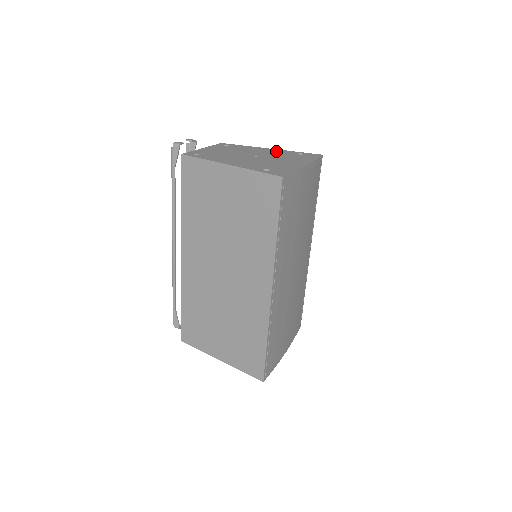
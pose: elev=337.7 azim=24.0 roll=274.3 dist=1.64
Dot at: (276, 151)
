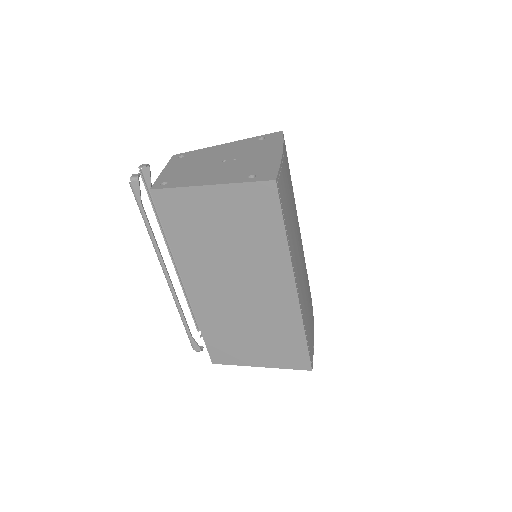
Dot at: (236, 144)
